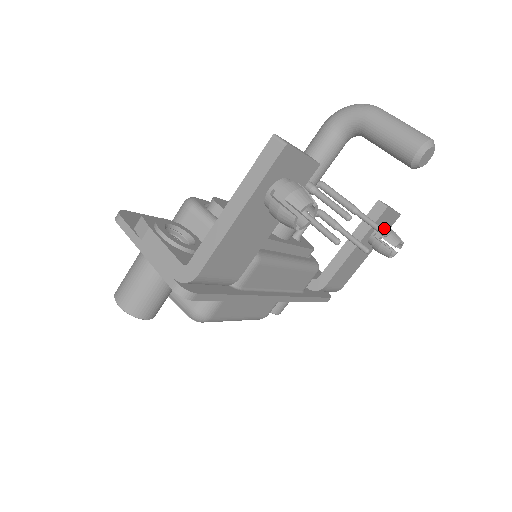
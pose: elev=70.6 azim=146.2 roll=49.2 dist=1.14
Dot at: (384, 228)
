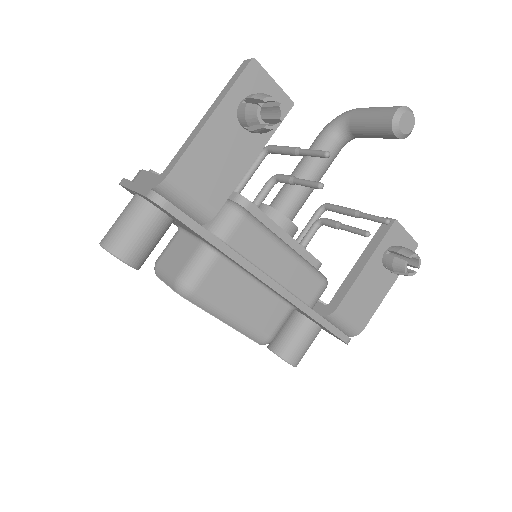
Dot at: (397, 247)
